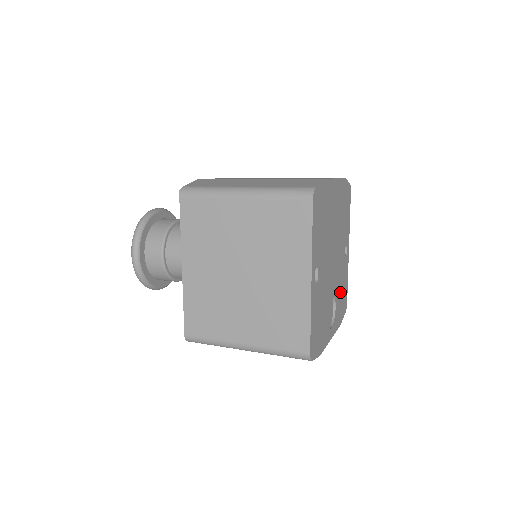
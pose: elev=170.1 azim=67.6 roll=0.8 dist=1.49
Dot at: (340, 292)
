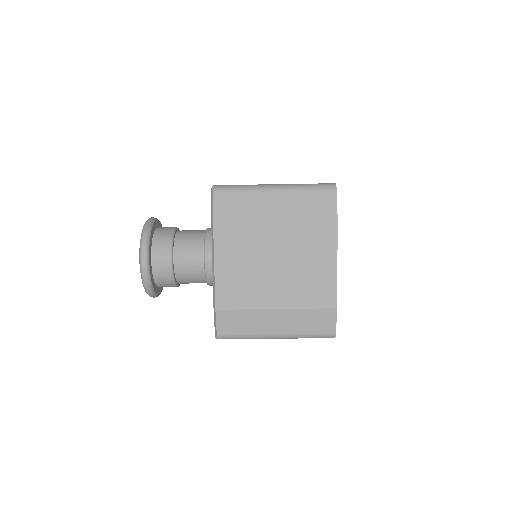
Dot at: occluded
